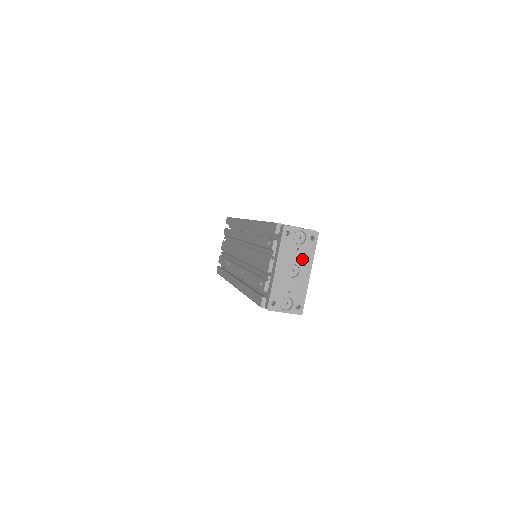
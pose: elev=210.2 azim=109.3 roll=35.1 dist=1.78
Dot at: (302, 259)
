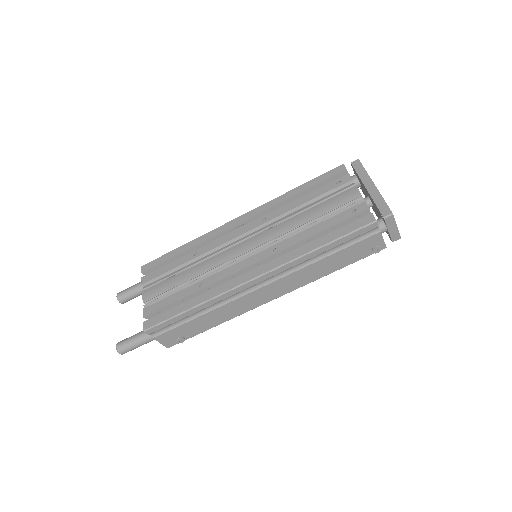
Dot at: occluded
